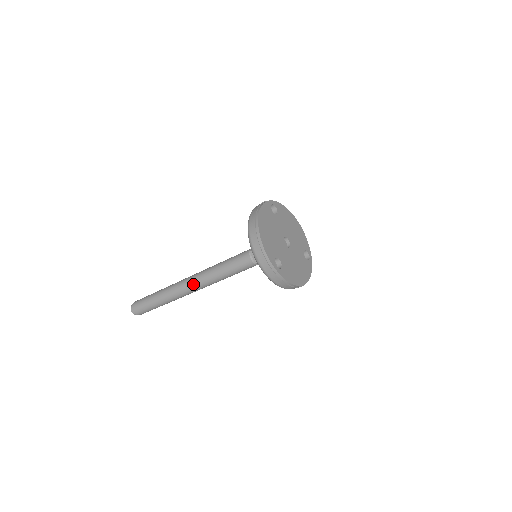
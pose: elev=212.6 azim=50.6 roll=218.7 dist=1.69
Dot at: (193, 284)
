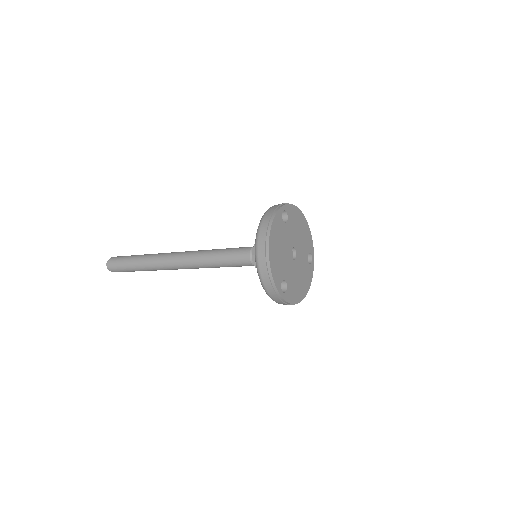
Dot at: (181, 265)
